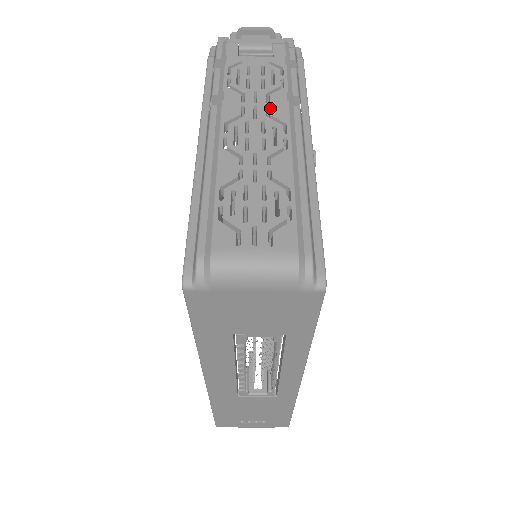
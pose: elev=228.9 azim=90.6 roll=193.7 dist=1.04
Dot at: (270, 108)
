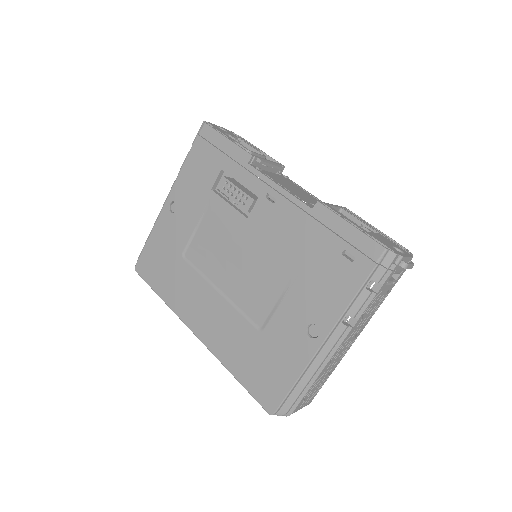
Dot at: (360, 329)
